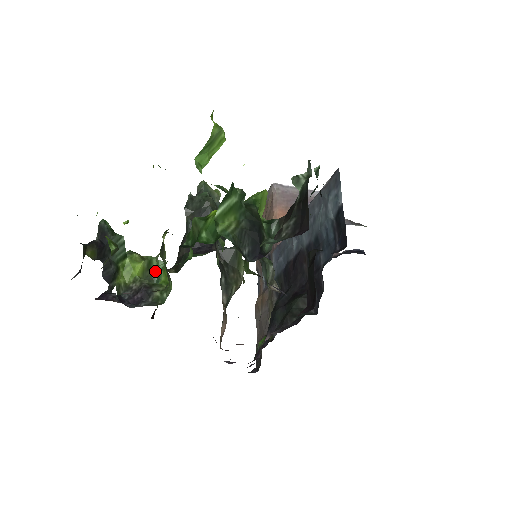
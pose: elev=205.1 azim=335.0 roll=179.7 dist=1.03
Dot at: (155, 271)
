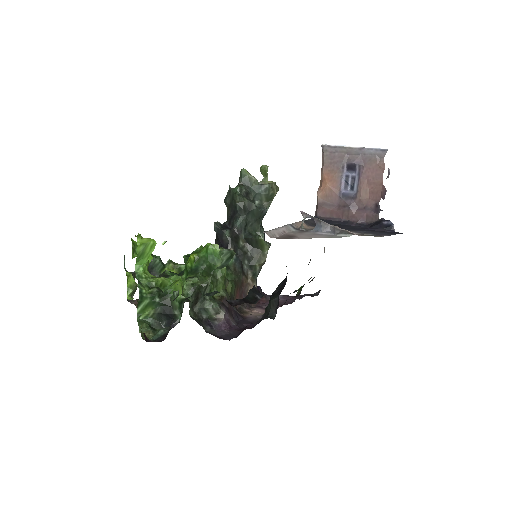
Dot at: occluded
